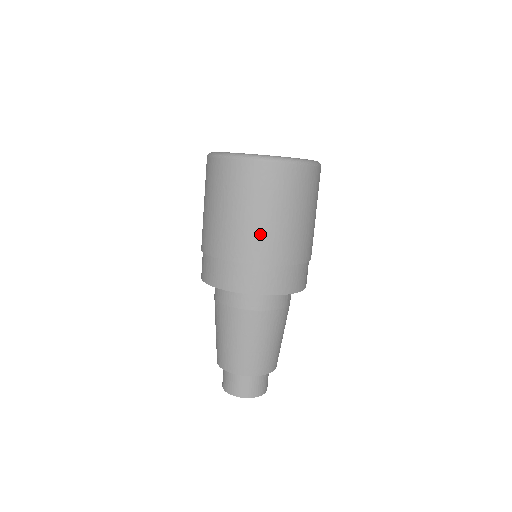
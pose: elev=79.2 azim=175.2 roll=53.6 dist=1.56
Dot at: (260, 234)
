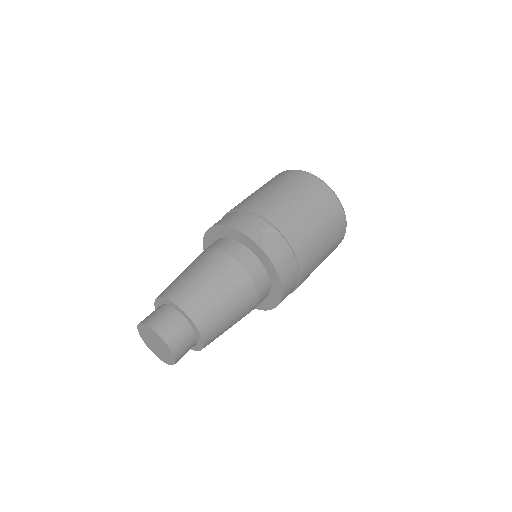
Dot at: occluded
